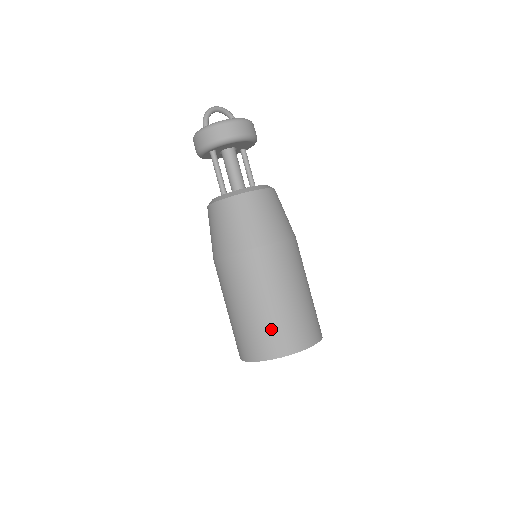
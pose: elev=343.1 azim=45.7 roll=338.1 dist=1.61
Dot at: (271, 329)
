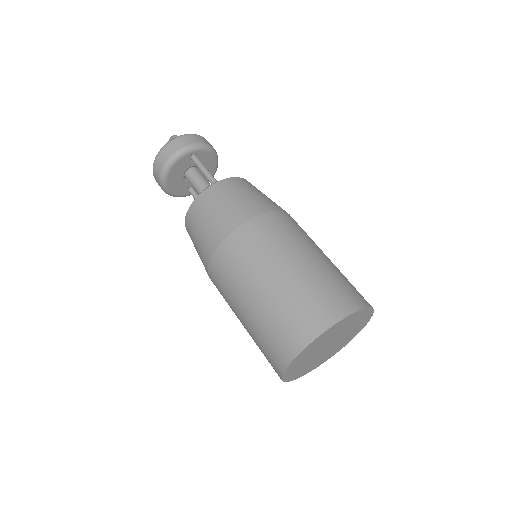
Dot at: (346, 279)
